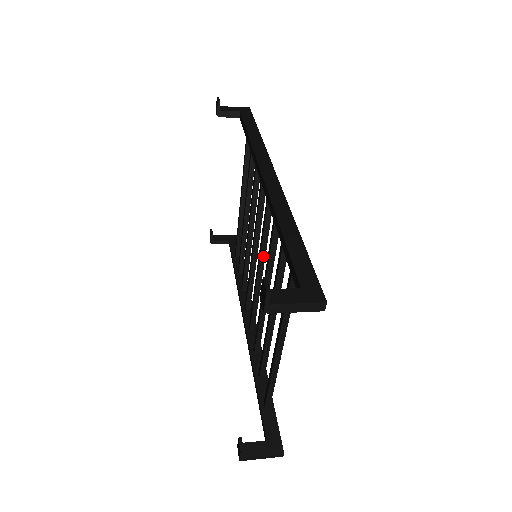
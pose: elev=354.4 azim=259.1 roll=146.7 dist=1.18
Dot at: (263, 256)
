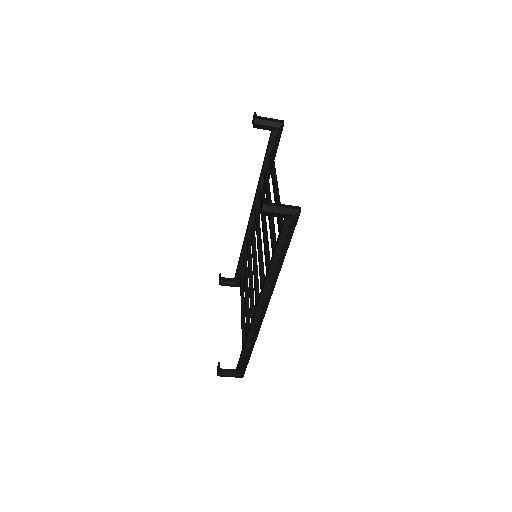
Dot at: (260, 240)
